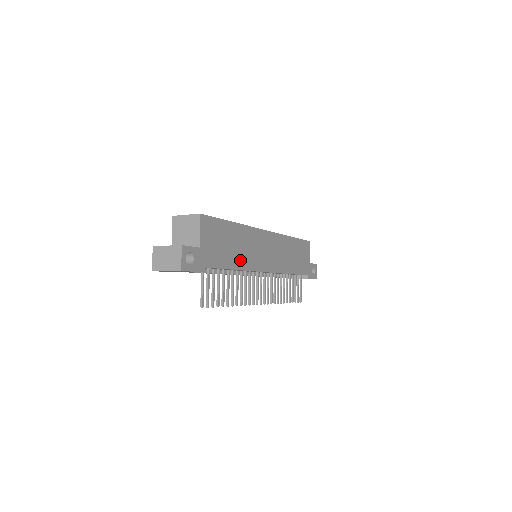
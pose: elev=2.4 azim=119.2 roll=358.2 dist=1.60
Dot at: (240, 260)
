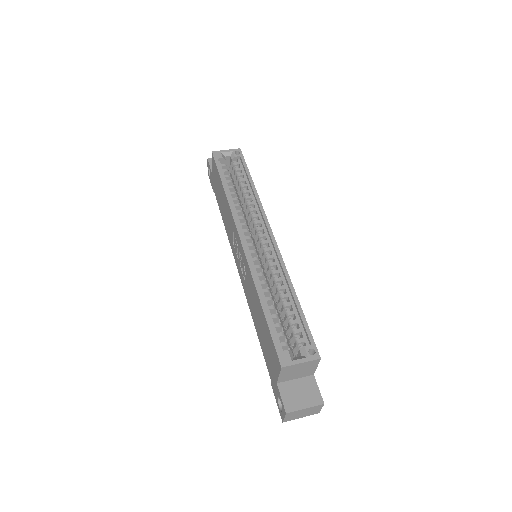
Dot at: occluded
